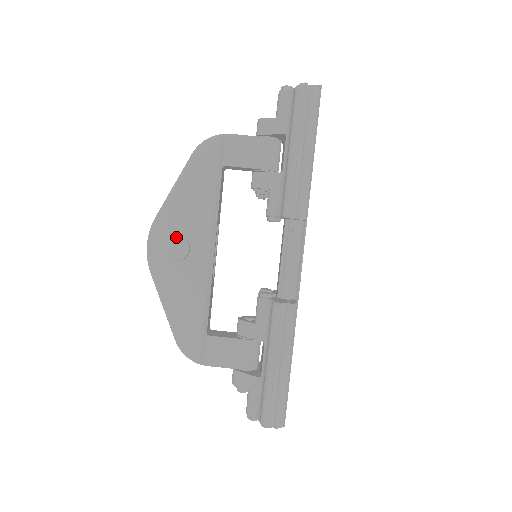
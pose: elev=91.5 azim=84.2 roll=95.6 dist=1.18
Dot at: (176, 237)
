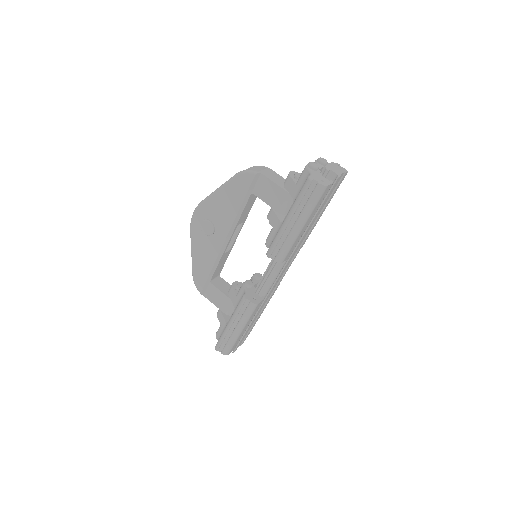
Dot at: (208, 221)
